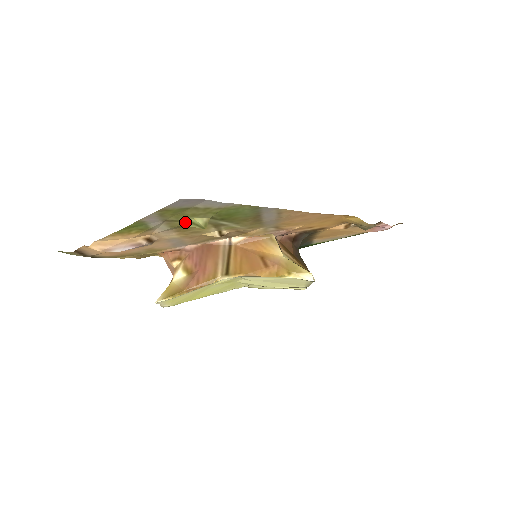
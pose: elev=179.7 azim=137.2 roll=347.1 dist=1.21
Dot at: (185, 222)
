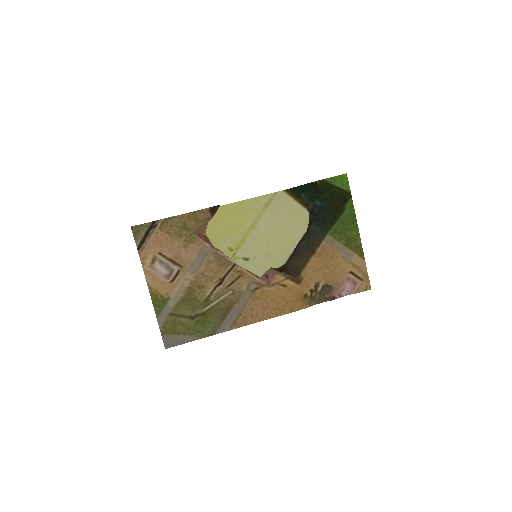
Dot at: (181, 314)
